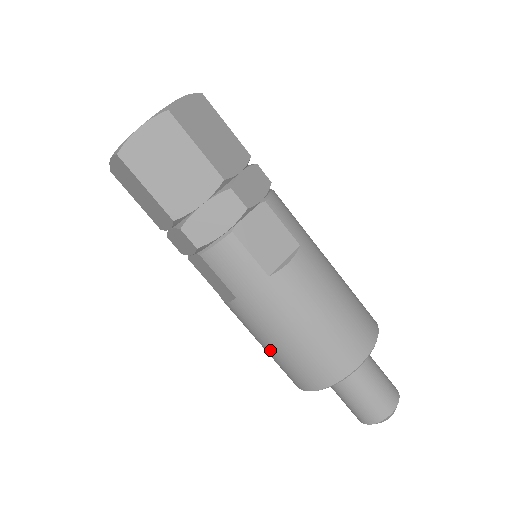
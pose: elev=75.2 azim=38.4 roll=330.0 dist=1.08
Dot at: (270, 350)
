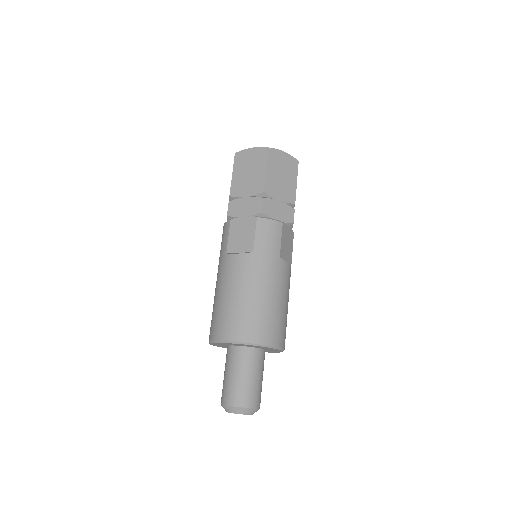
Dot at: (237, 298)
